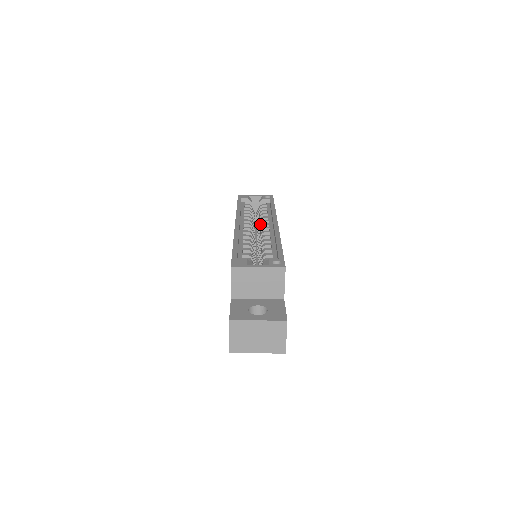
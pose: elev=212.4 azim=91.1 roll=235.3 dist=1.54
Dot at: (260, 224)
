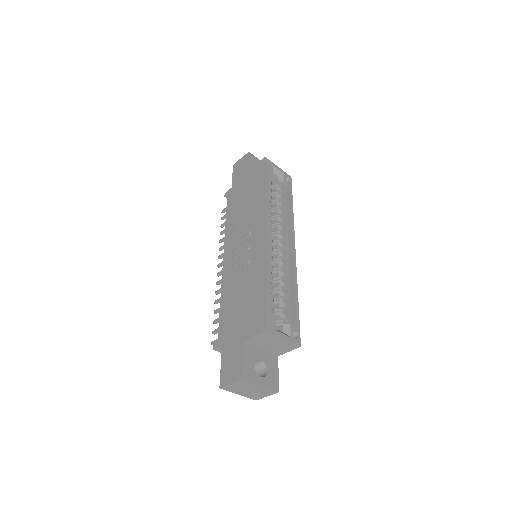
Dot at: (277, 230)
